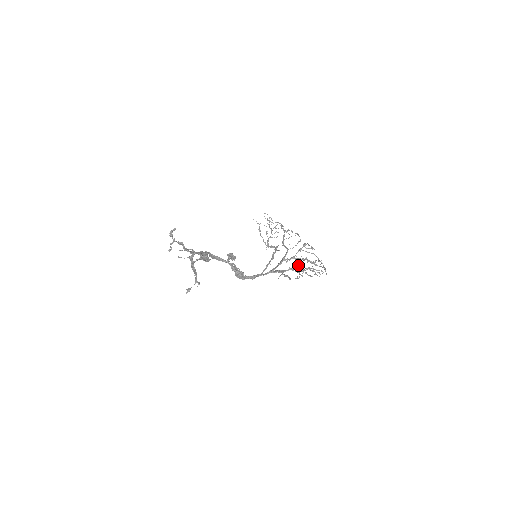
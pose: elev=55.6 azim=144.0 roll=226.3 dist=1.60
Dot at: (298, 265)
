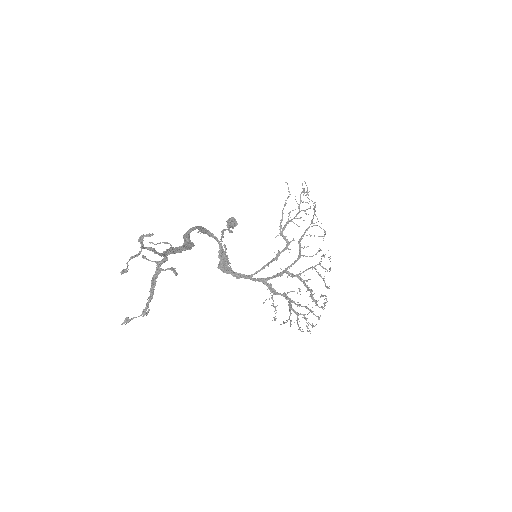
Dot at: (297, 292)
